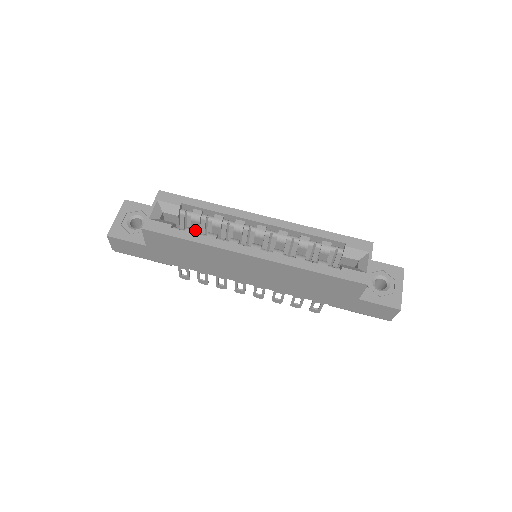
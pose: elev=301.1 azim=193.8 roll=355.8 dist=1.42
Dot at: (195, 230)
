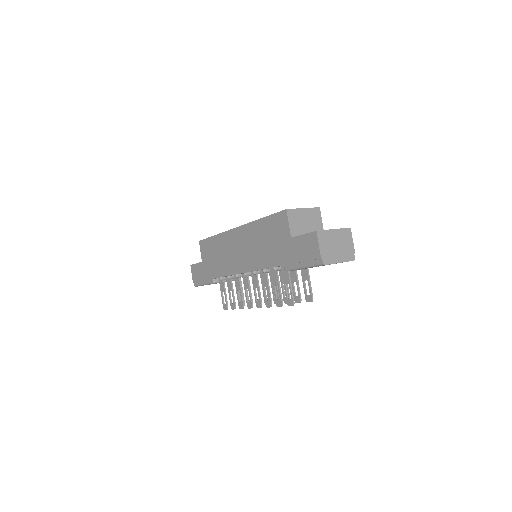
Dot at: occluded
